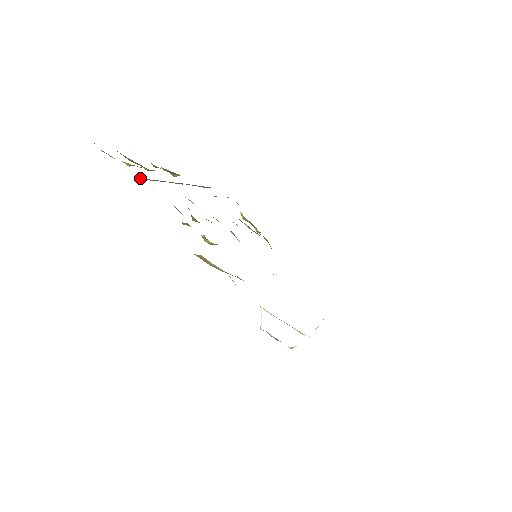
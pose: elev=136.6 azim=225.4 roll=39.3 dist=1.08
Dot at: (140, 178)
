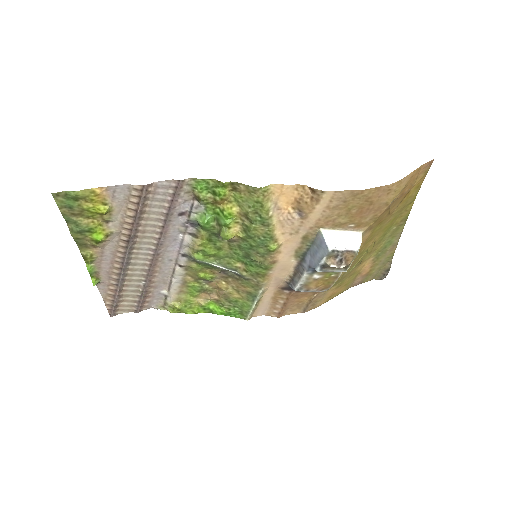
Dot at: (152, 186)
